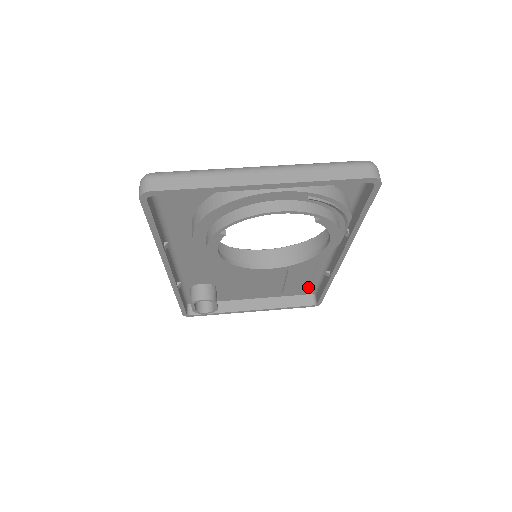
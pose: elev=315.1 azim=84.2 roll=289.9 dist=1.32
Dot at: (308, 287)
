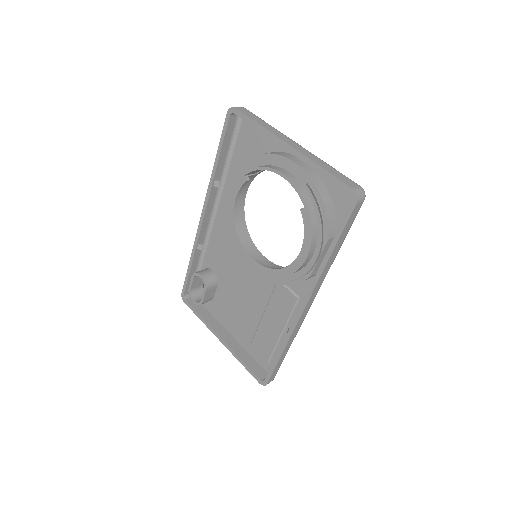
Dot at: (271, 357)
